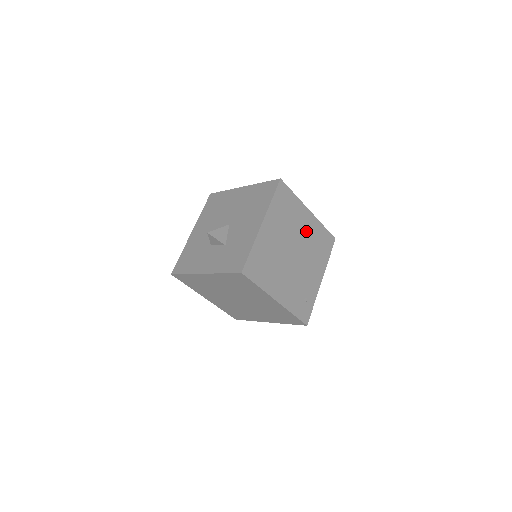
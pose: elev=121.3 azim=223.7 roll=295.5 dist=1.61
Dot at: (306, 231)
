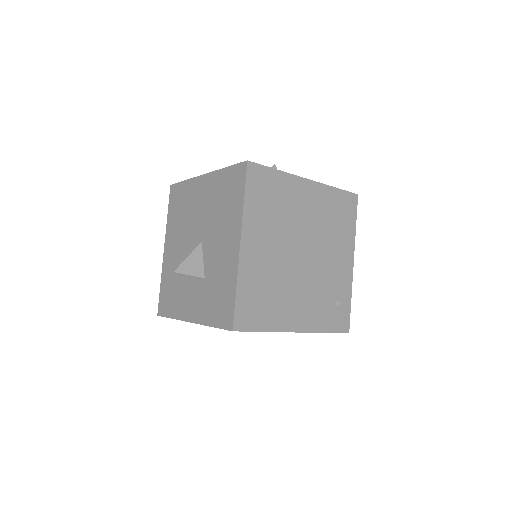
Dot at: (311, 212)
